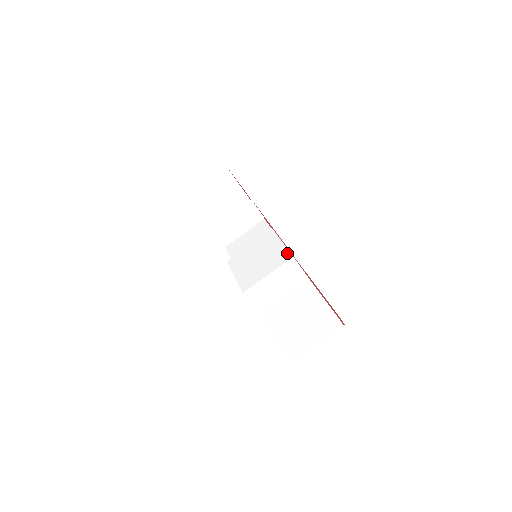
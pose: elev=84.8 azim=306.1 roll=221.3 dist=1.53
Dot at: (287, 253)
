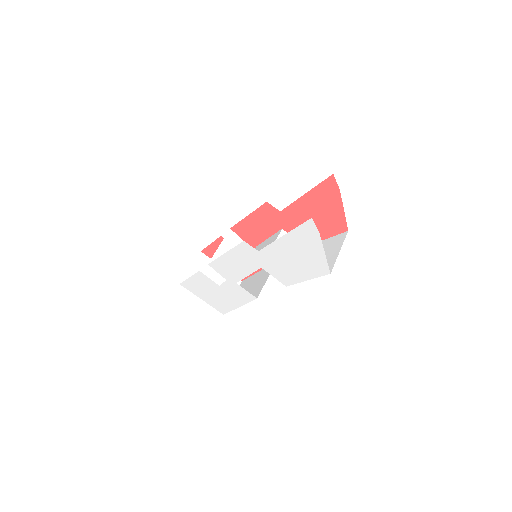
Dot at: (276, 233)
